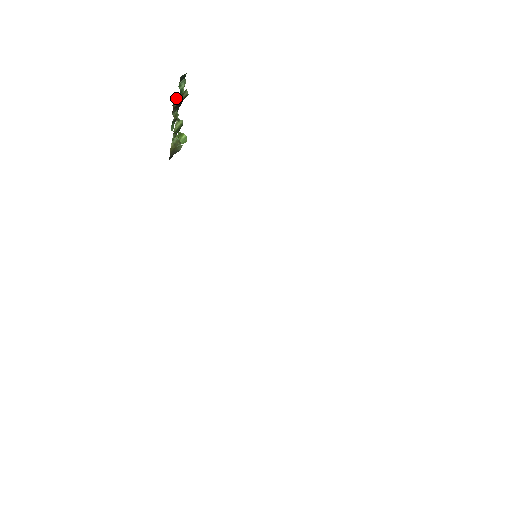
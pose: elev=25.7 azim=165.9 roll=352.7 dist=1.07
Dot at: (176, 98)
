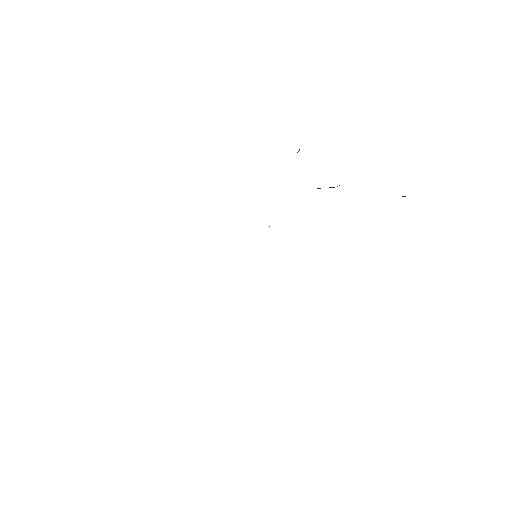
Dot at: occluded
